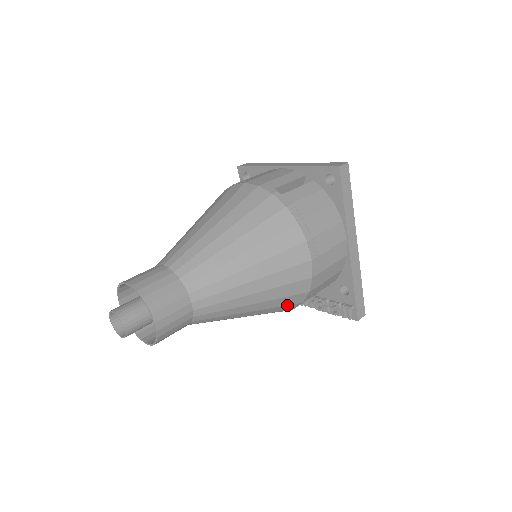
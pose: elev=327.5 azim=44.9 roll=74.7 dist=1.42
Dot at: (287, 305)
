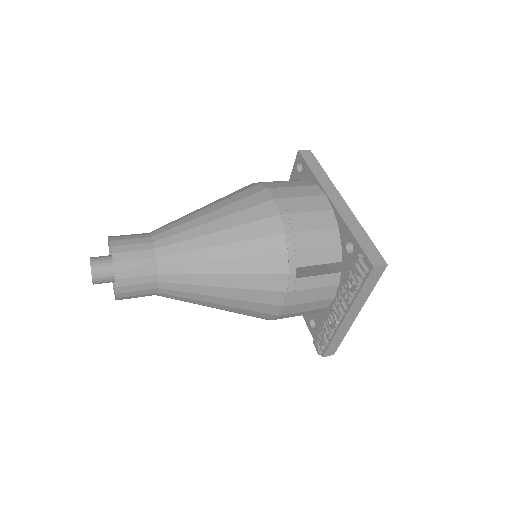
Dot at: (268, 256)
